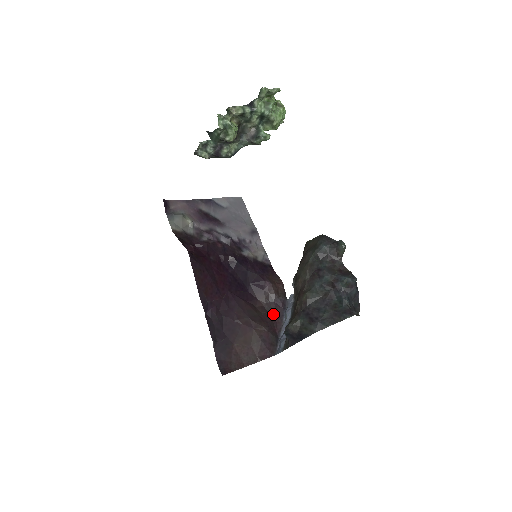
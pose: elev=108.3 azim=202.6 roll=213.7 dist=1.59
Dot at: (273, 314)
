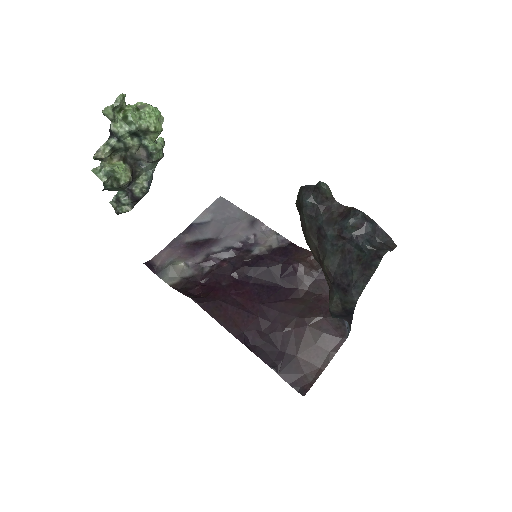
Dot at: (322, 293)
